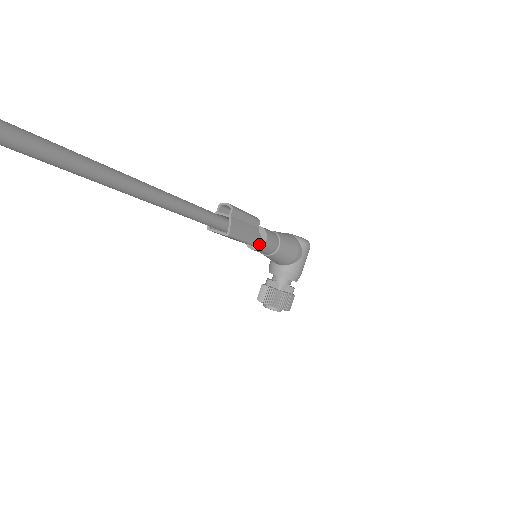
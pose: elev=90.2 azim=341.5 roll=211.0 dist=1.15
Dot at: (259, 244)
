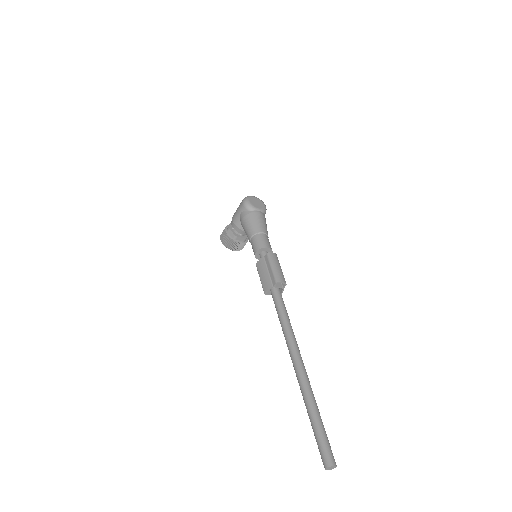
Dot at: occluded
